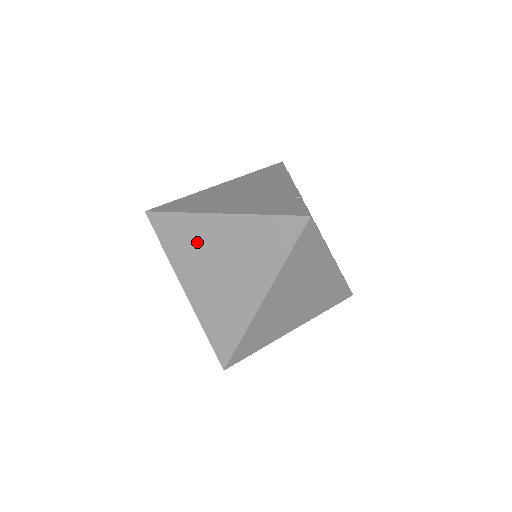
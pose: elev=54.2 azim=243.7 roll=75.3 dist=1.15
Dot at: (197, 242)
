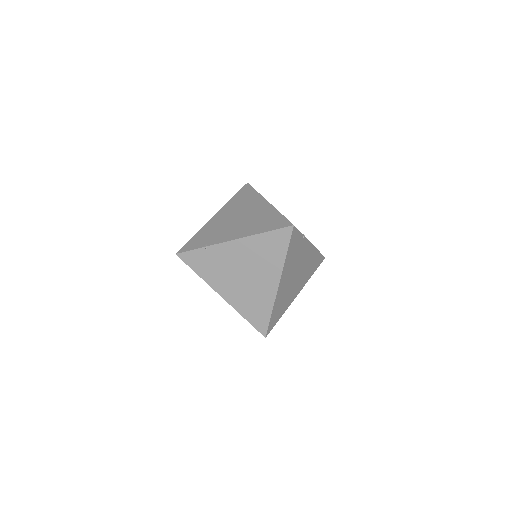
Dot at: occluded
